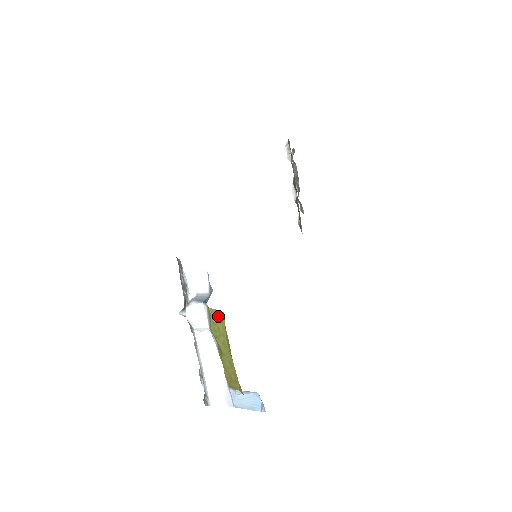
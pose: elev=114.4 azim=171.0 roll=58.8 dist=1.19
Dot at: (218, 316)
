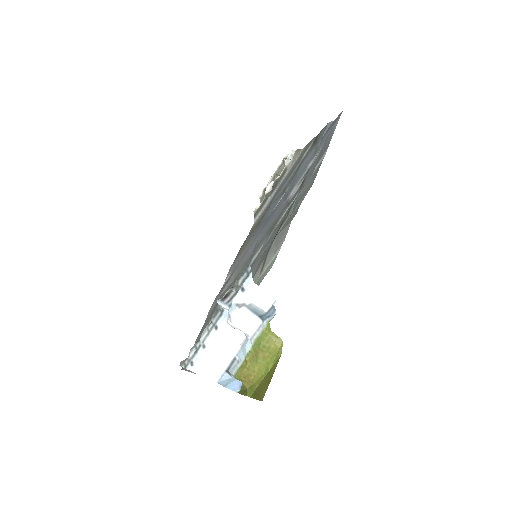
Dot at: (276, 340)
